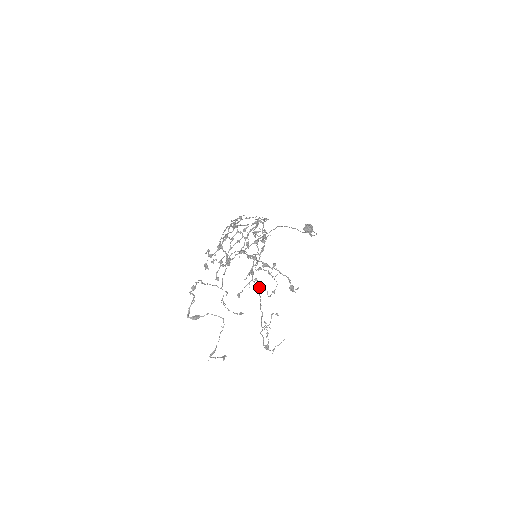
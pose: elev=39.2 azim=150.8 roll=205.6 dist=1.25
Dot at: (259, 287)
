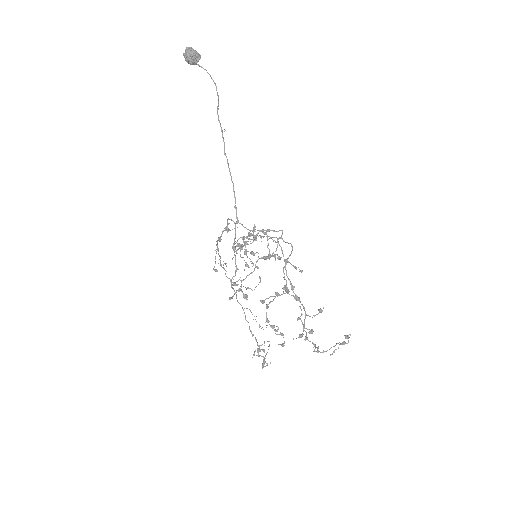
Dot at: occluded
